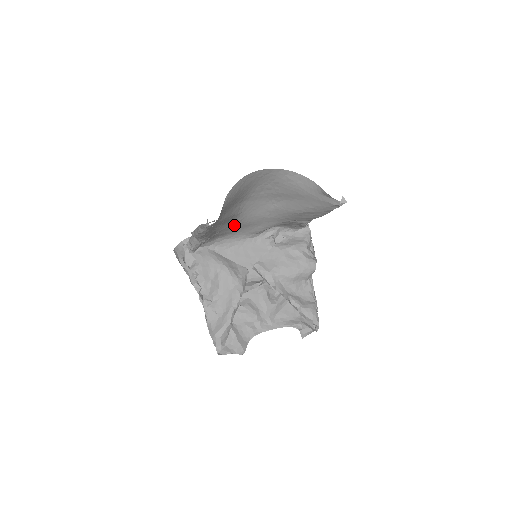
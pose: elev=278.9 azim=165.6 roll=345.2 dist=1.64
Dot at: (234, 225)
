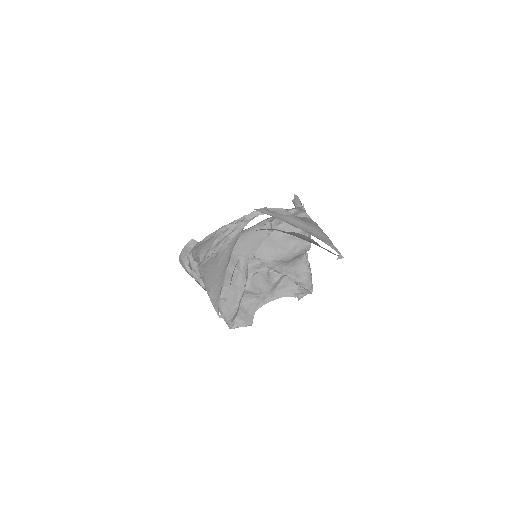
Dot at: occluded
